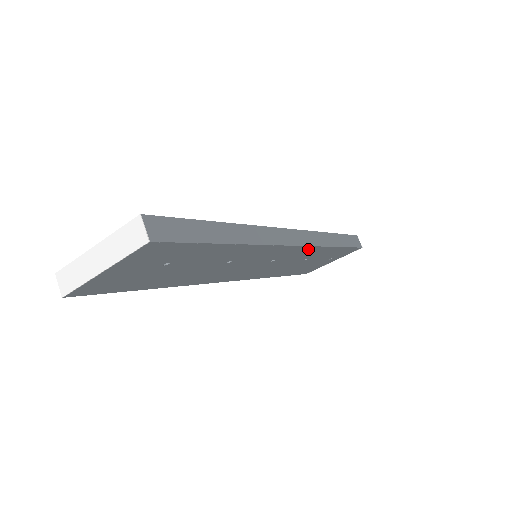
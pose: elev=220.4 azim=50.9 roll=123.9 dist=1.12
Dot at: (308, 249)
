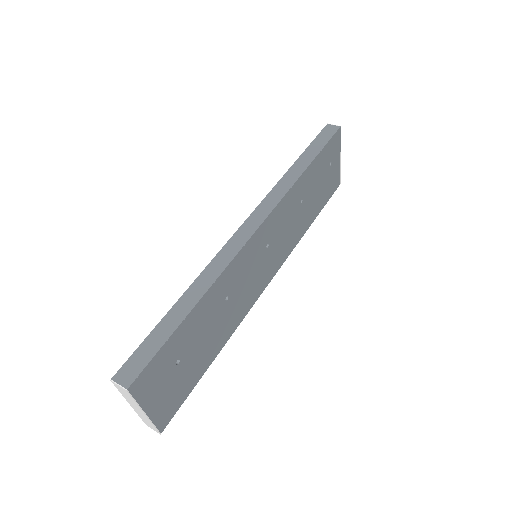
Dot at: (278, 209)
